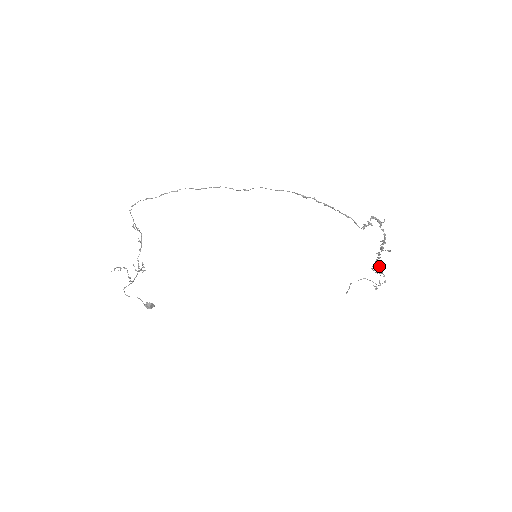
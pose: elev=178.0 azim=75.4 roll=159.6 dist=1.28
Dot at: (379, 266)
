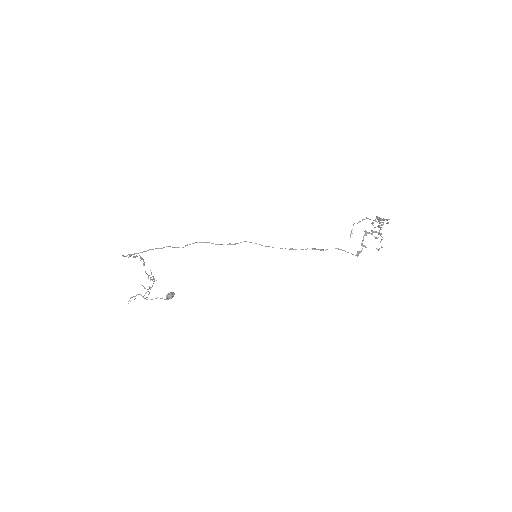
Dot at: occluded
